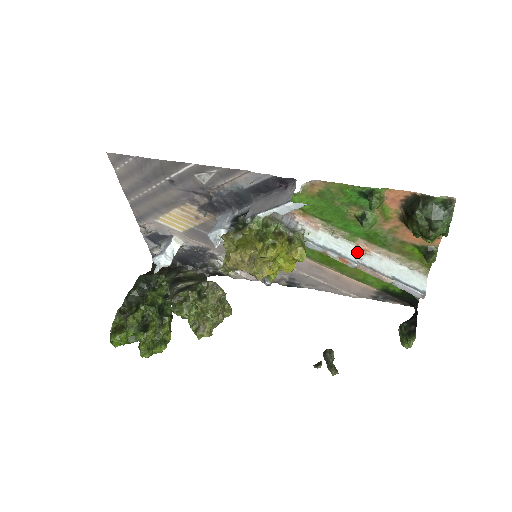
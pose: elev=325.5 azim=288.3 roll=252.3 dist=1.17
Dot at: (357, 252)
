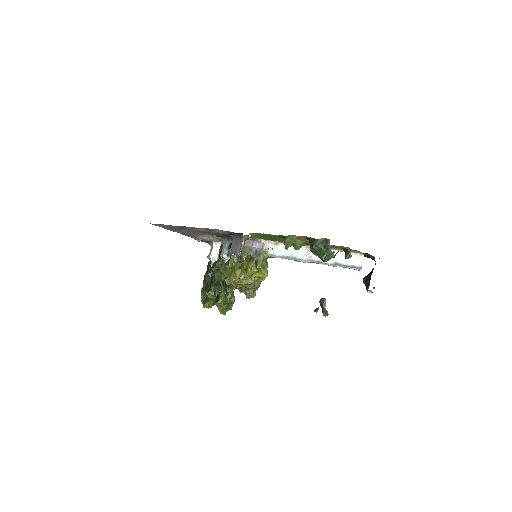
Dot at: (307, 252)
